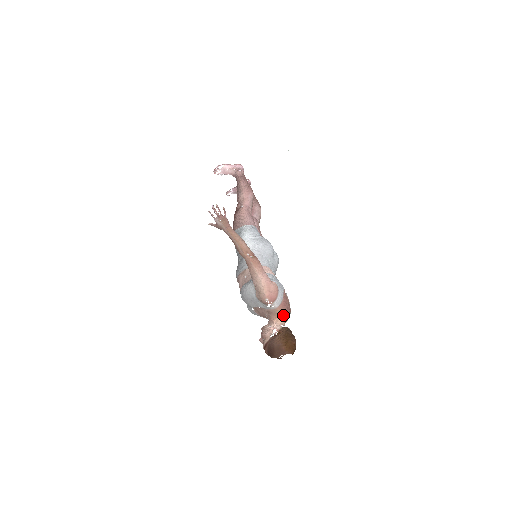
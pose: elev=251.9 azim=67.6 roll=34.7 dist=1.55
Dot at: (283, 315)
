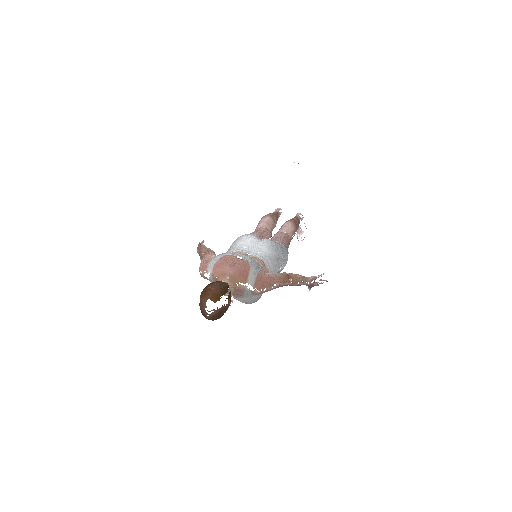
Dot at: (222, 275)
